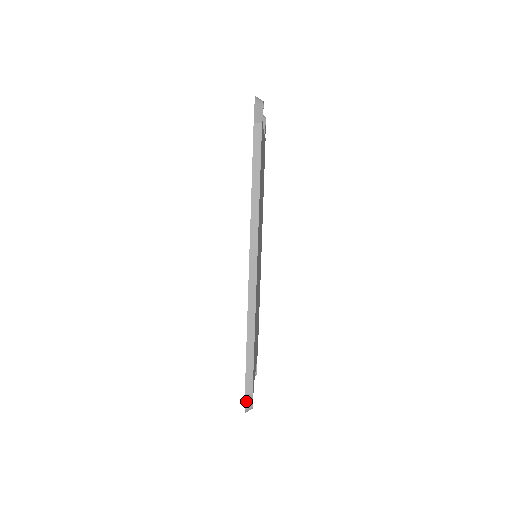
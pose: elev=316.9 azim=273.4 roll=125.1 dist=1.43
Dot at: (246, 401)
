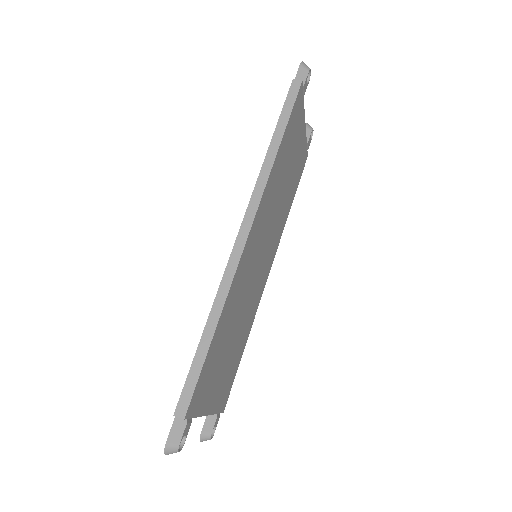
Dot at: (172, 431)
